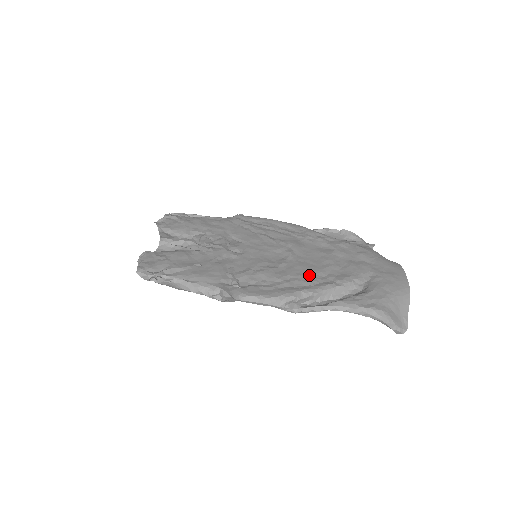
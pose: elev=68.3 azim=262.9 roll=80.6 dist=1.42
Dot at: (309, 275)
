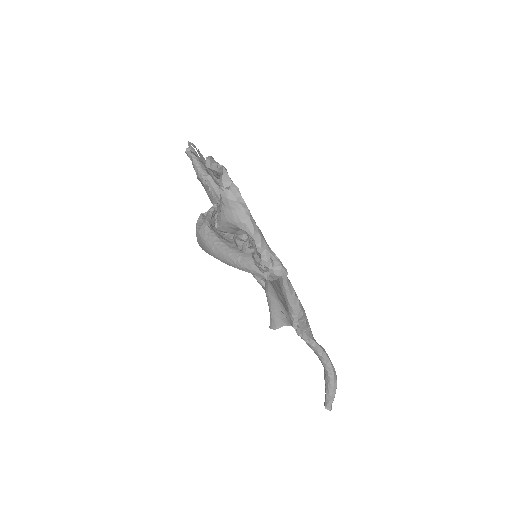
Dot at: occluded
